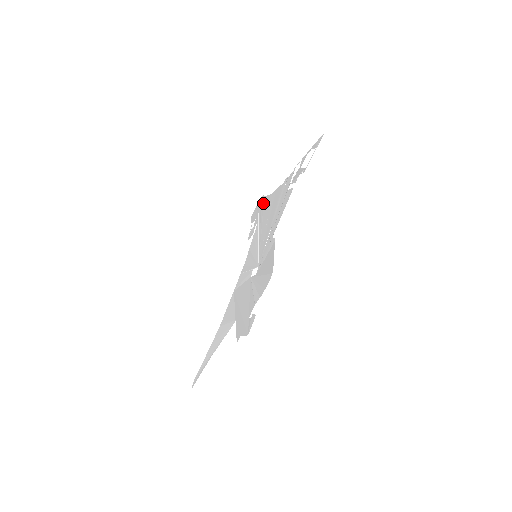
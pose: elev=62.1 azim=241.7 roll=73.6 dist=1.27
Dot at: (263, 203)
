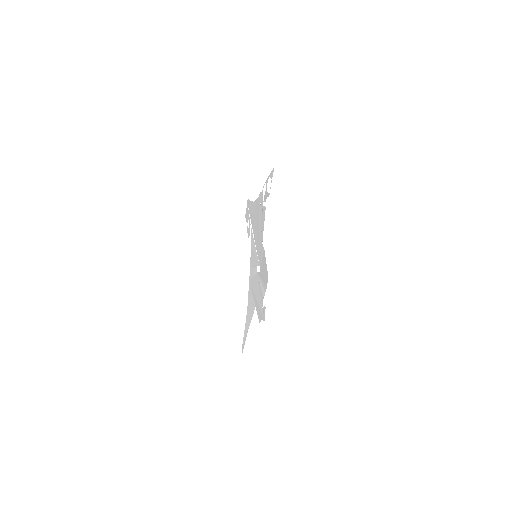
Dot at: (250, 207)
